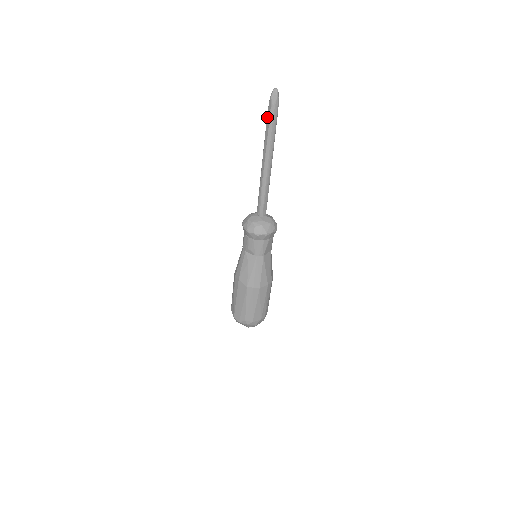
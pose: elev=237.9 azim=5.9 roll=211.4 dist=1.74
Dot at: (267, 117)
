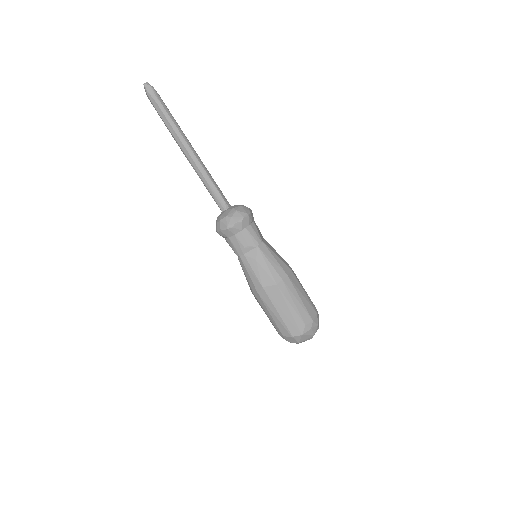
Dot at: (158, 112)
